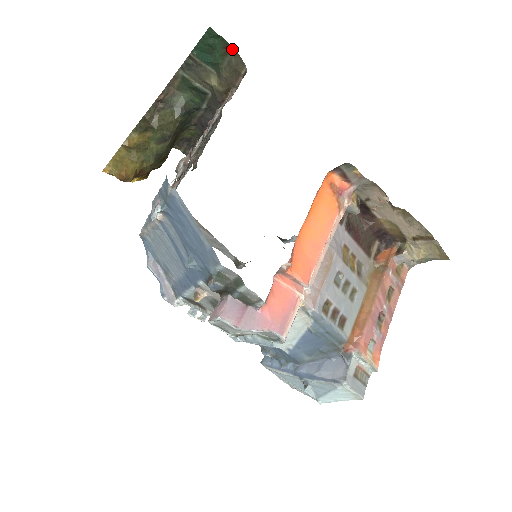
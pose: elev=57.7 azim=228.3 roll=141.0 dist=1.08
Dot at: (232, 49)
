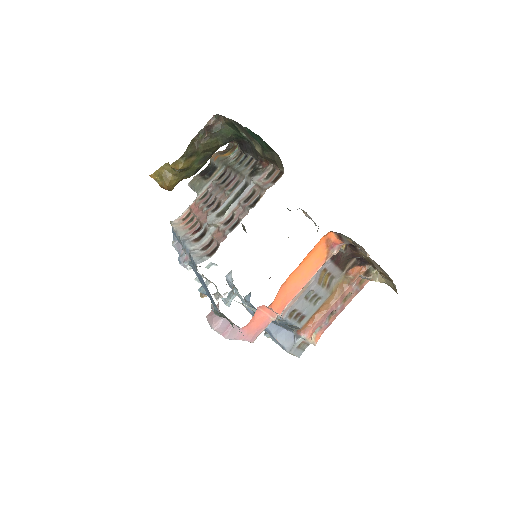
Dot at: occluded
